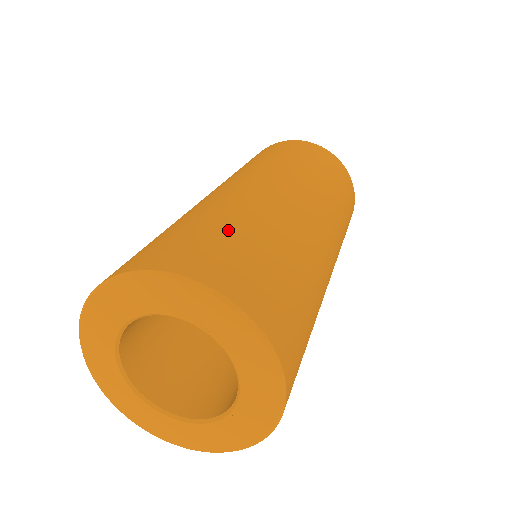
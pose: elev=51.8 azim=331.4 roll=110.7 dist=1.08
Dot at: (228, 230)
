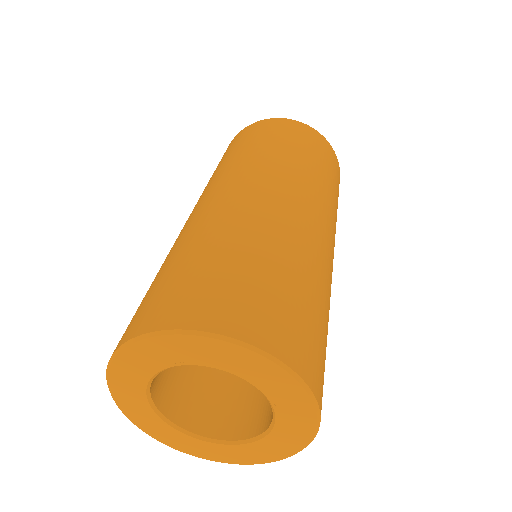
Dot at: (165, 272)
